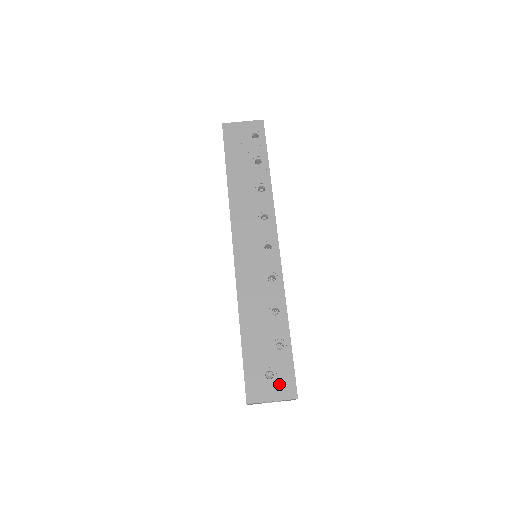
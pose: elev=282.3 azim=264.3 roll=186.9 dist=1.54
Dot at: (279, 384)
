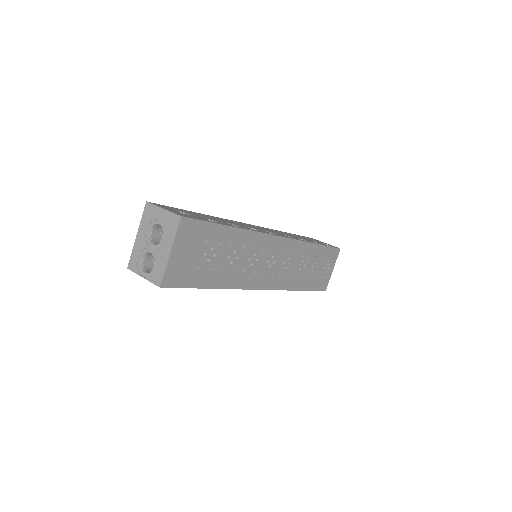
Dot at: (181, 213)
